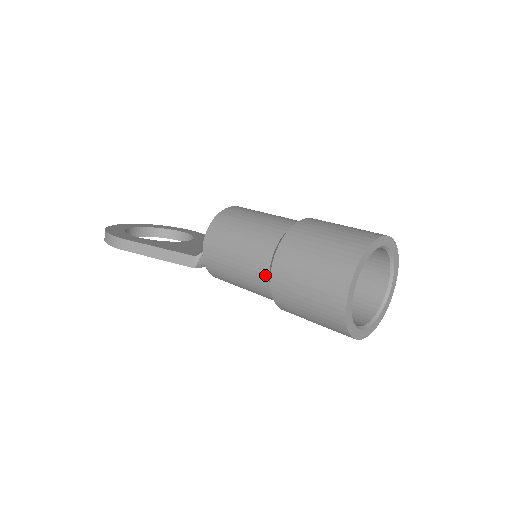
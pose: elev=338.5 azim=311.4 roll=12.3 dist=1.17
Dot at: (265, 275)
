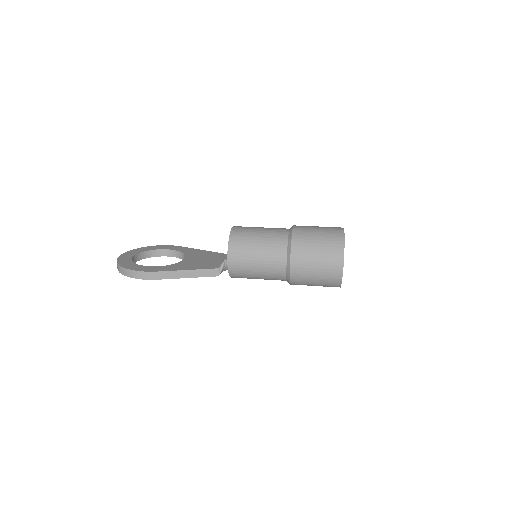
Dot at: (283, 268)
